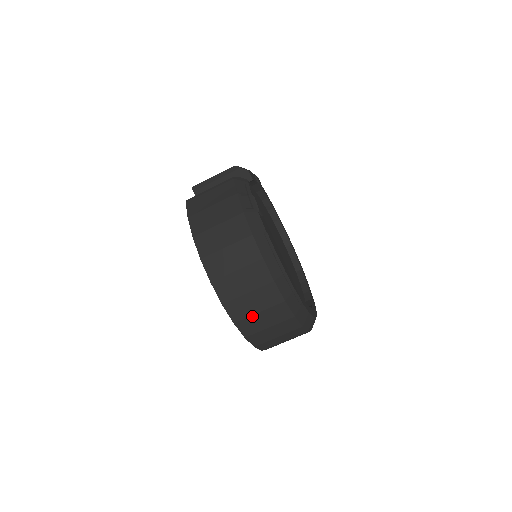
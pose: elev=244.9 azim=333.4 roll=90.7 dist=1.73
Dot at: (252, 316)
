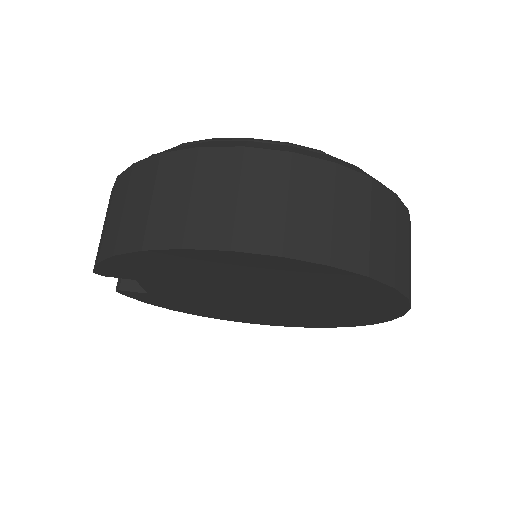
Dot at: (287, 218)
